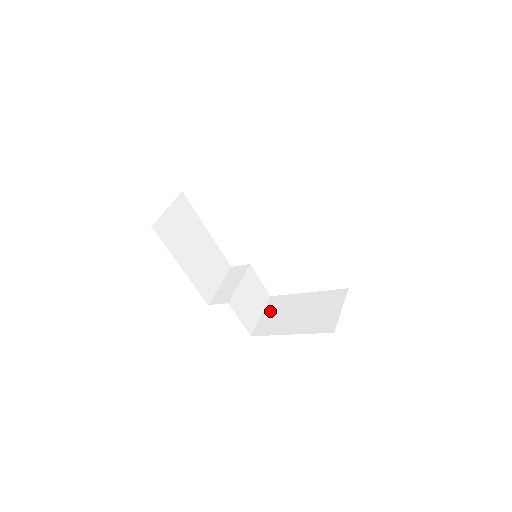
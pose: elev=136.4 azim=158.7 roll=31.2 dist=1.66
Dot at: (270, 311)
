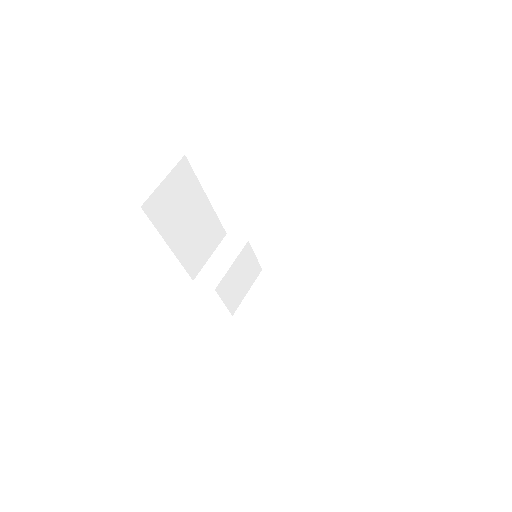
Dot at: (258, 291)
